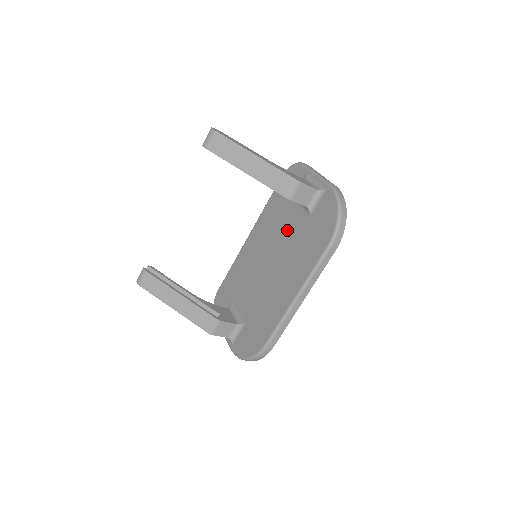
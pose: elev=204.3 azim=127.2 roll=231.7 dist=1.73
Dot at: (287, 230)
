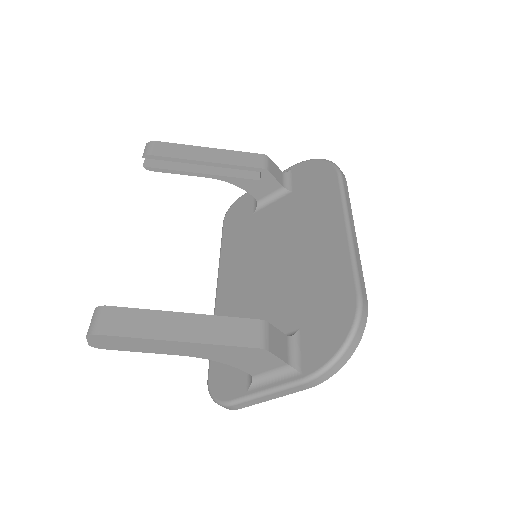
Dot at: (273, 224)
